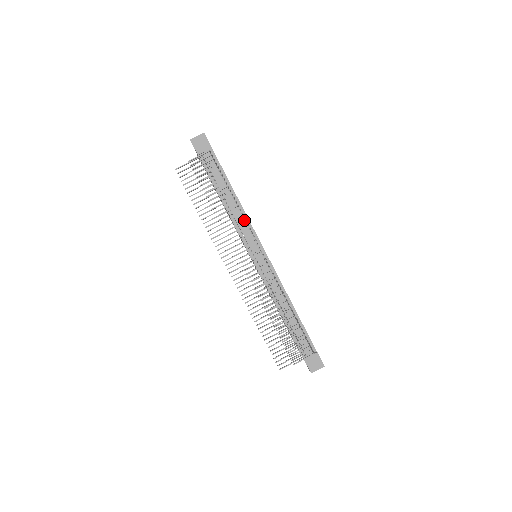
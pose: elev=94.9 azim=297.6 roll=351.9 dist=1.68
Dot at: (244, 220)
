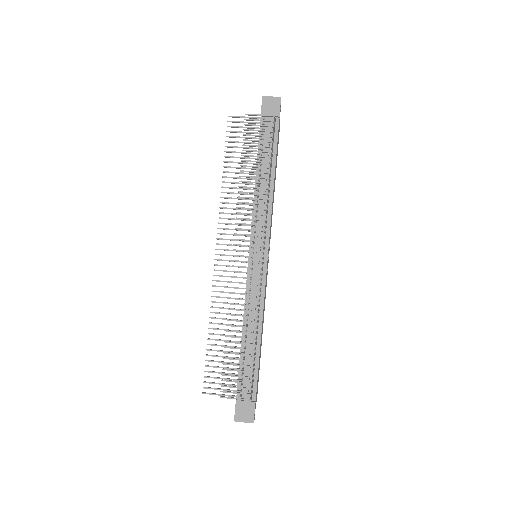
Dot at: occluded
